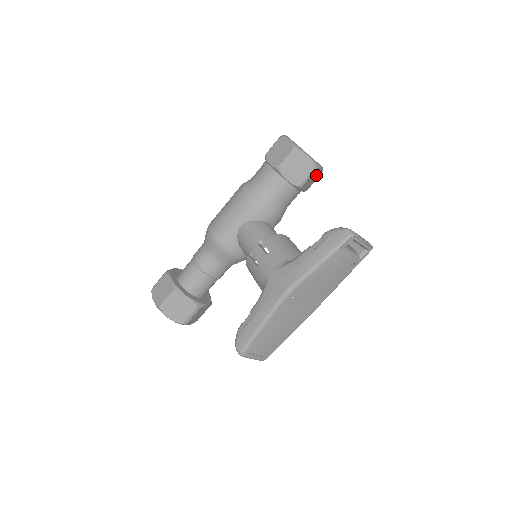
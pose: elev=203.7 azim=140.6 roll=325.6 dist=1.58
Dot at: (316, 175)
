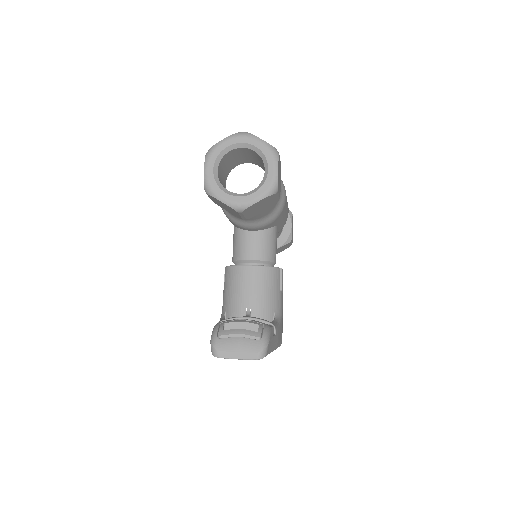
Dot at: (261, 203)
